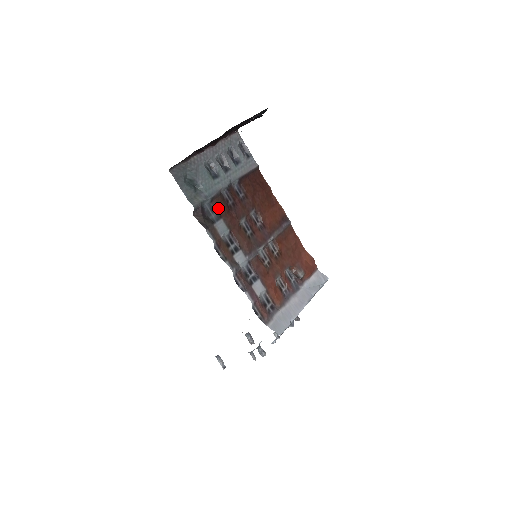
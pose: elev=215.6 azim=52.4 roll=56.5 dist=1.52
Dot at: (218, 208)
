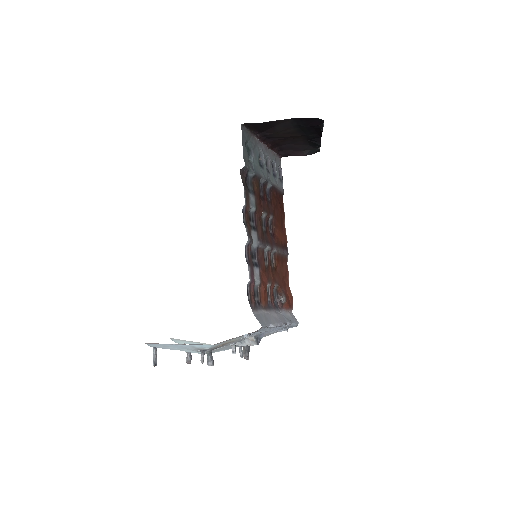
Dot at: (255, 187)
